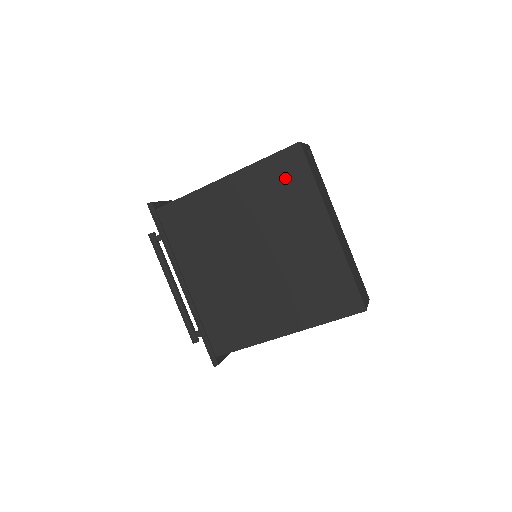
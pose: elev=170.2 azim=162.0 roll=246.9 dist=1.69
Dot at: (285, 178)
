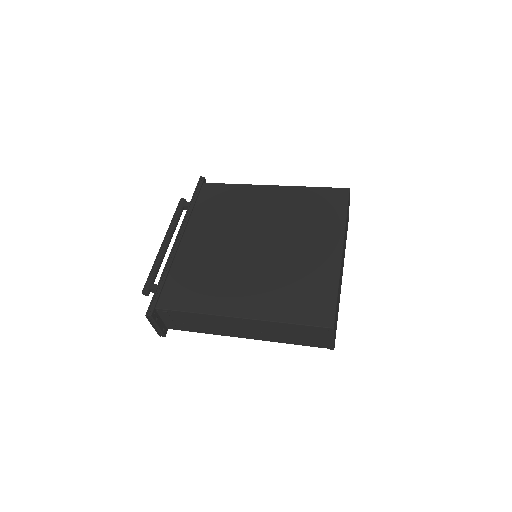
Dot at: (323, 204)
